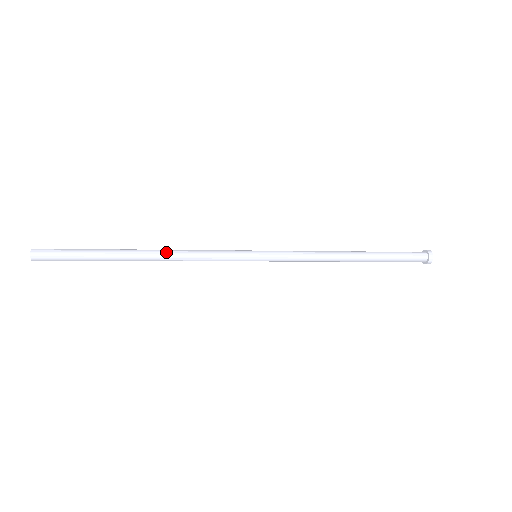
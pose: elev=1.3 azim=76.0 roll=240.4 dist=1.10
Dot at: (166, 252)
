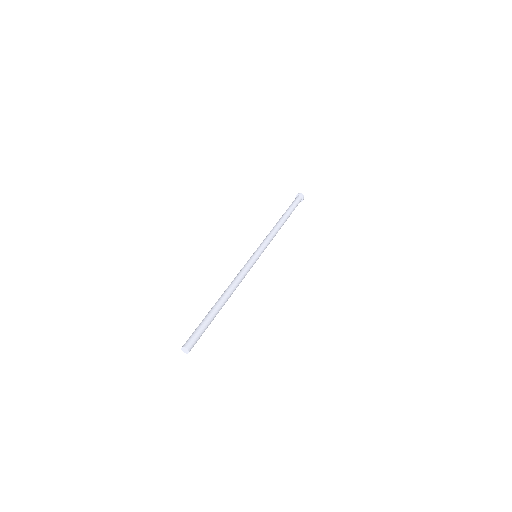
Dot at: occluded
